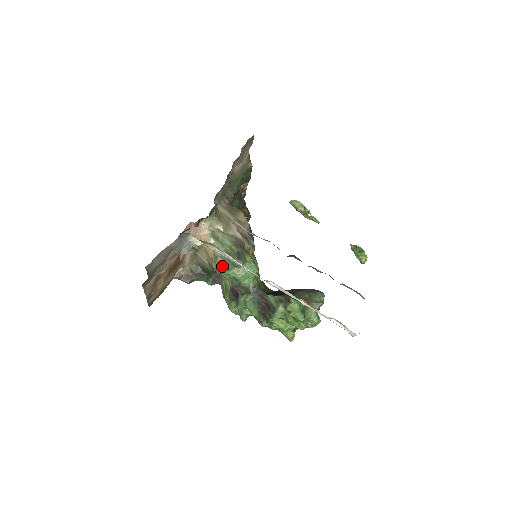
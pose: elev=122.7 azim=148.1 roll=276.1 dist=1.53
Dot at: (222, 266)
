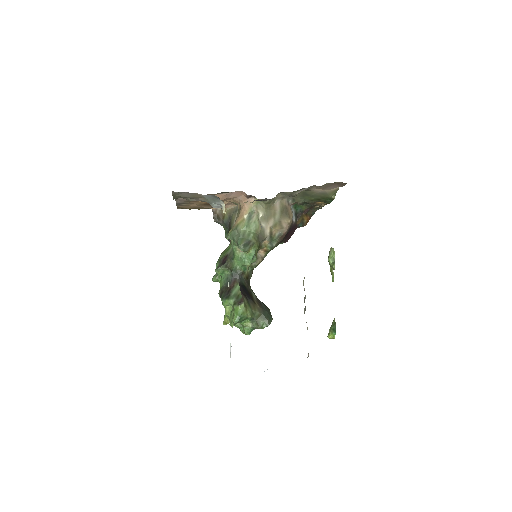
Dot at: (233, 237)
